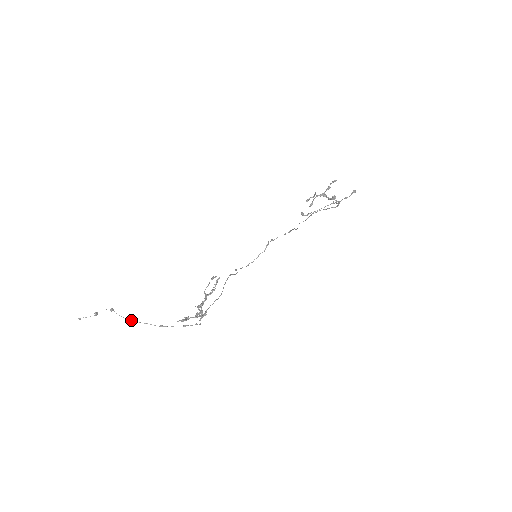
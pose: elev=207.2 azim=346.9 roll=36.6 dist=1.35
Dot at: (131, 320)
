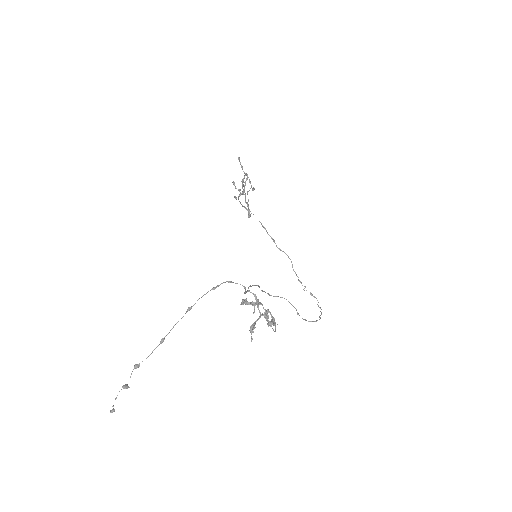
Dot at: (159, 344)
